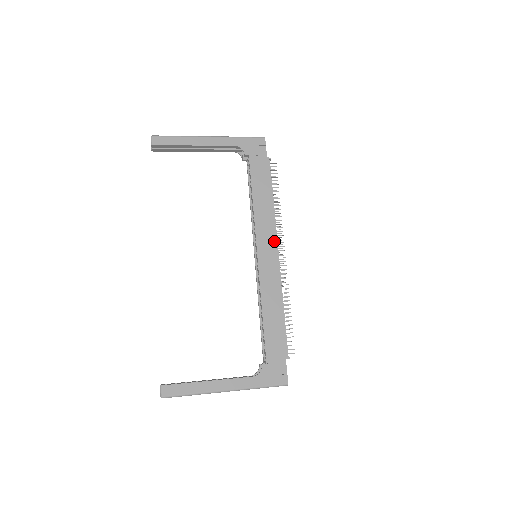
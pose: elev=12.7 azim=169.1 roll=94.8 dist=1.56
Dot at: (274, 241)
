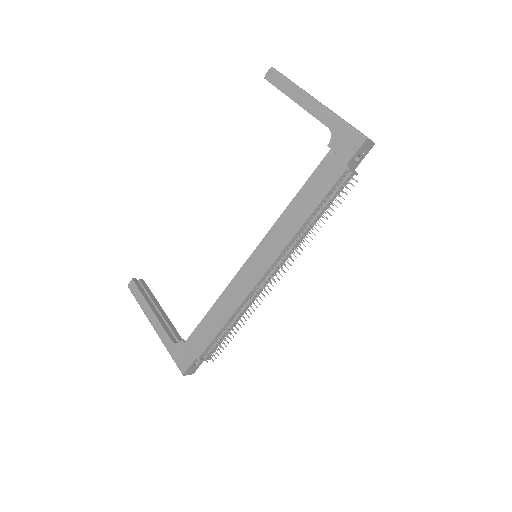
Dot at: (273, 258)
